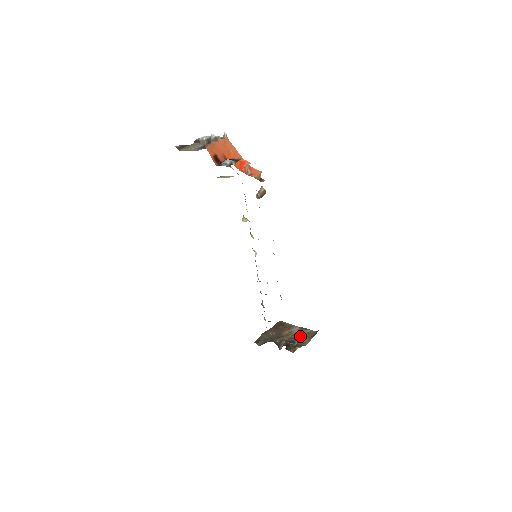
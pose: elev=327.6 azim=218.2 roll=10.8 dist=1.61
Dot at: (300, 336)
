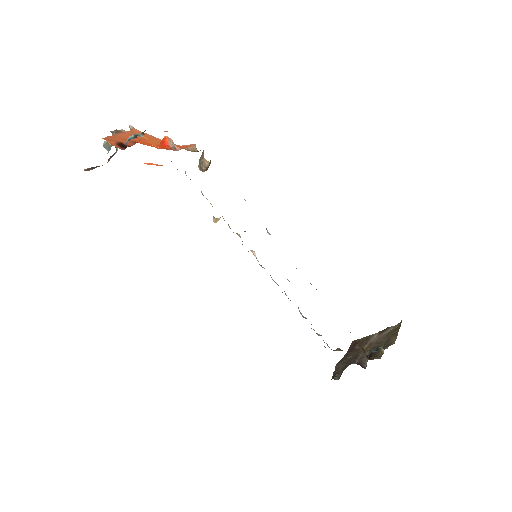
Dot at: (383, 340)
